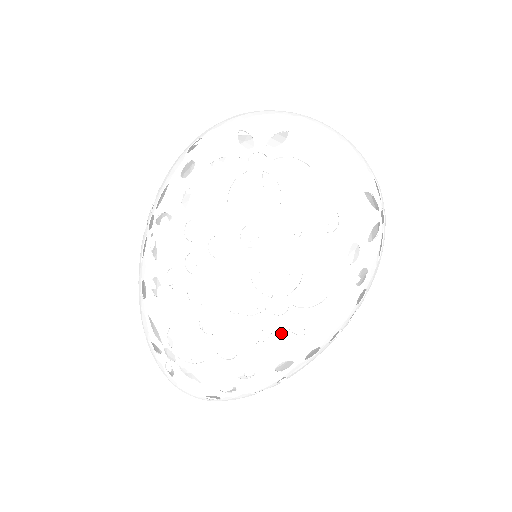
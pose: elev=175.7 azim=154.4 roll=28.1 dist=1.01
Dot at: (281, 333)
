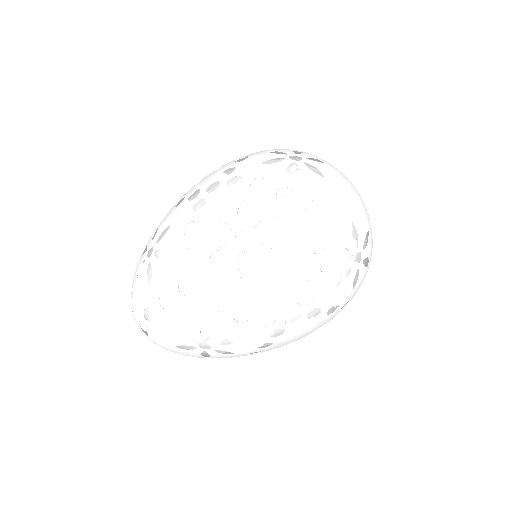
Dot at: (231, 262)
